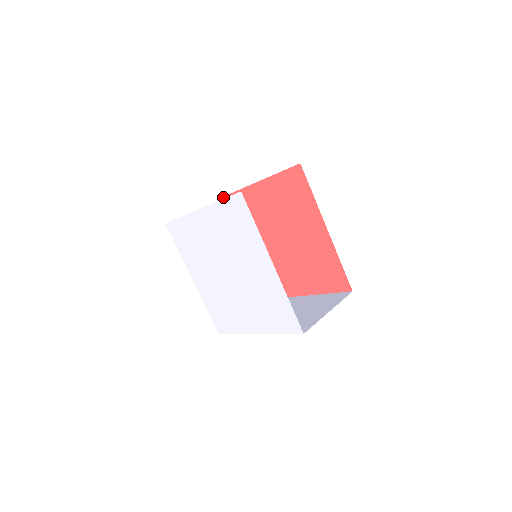
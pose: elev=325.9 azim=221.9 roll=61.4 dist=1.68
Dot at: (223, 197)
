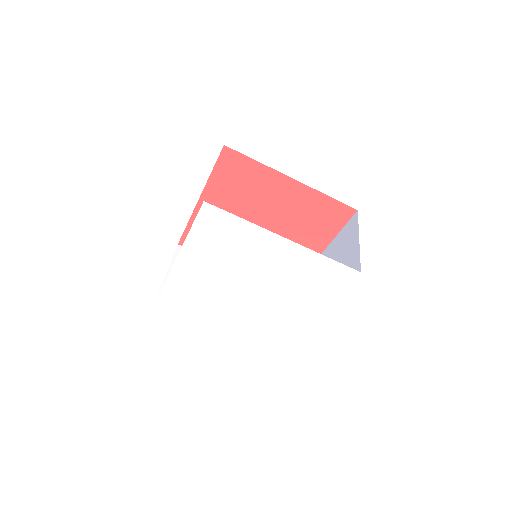
Dot at: (180, 241)
